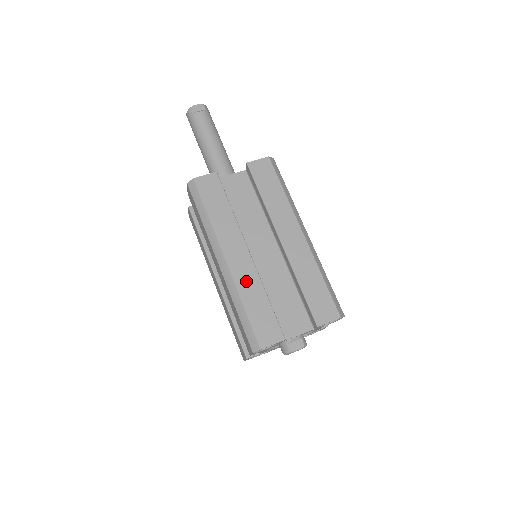
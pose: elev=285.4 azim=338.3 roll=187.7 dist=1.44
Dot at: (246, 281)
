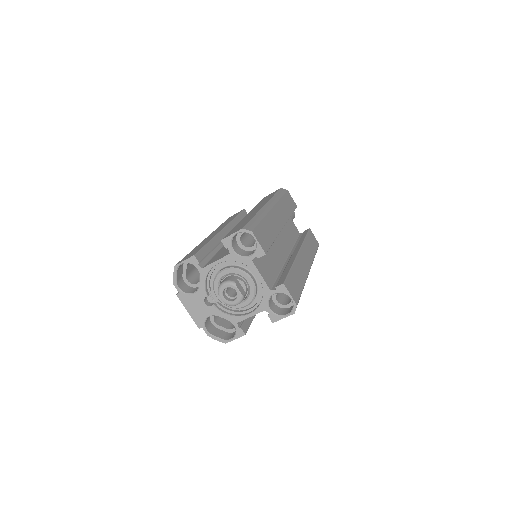
Dot at: (273, 222)
